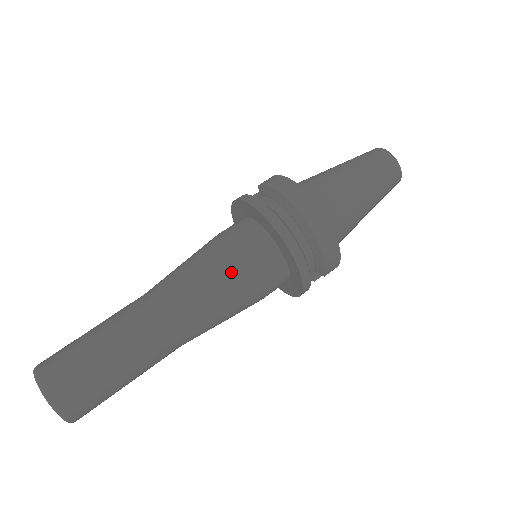
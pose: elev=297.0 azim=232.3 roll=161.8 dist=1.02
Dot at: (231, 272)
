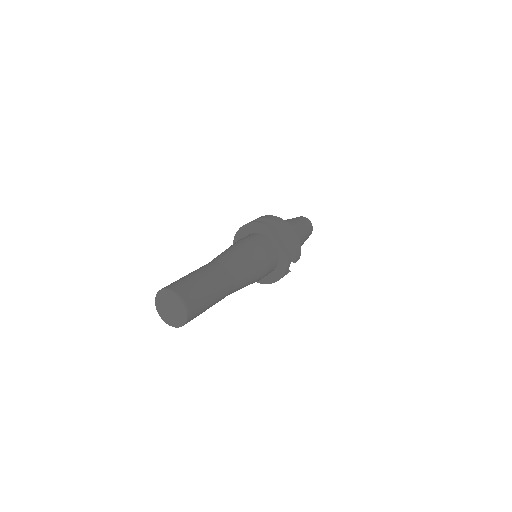
Dot at: (254, 249)
